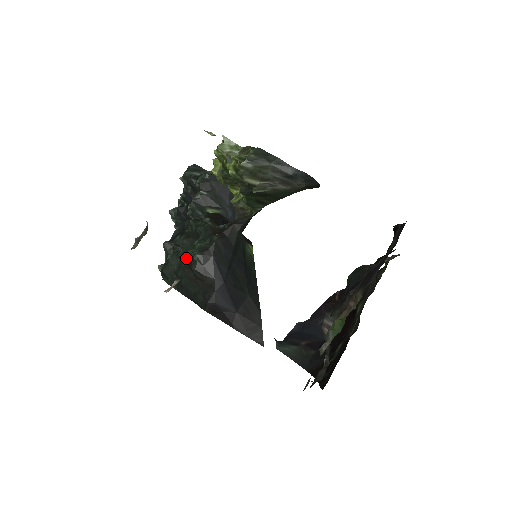
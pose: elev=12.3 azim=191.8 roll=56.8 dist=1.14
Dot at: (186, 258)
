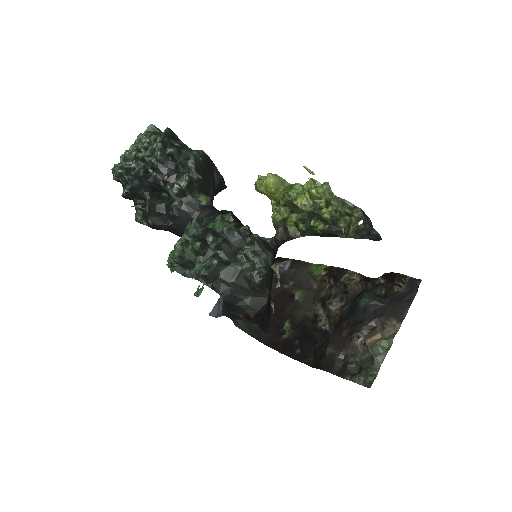
Dot at: (239, 268)
